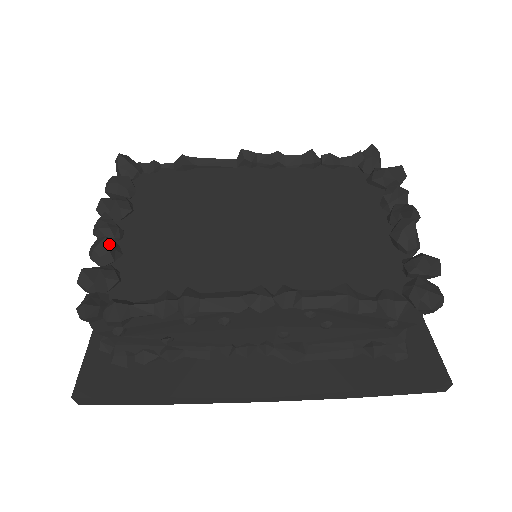
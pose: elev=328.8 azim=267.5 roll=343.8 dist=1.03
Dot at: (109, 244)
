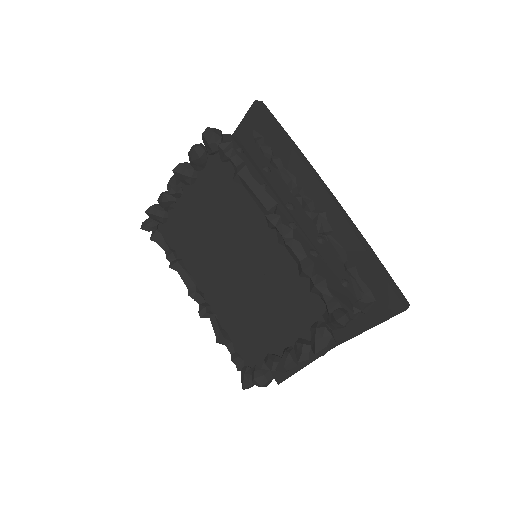
Dot at: (164, 205)
